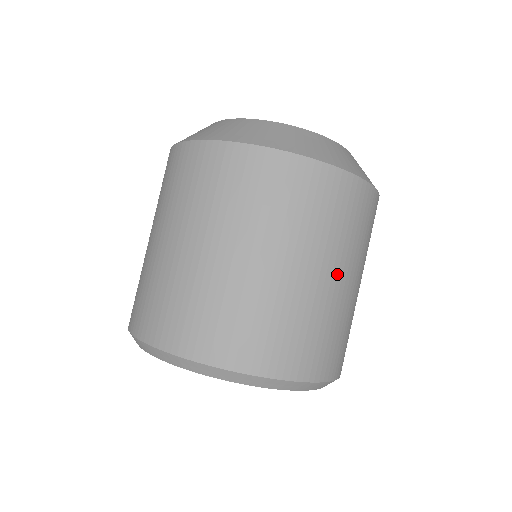
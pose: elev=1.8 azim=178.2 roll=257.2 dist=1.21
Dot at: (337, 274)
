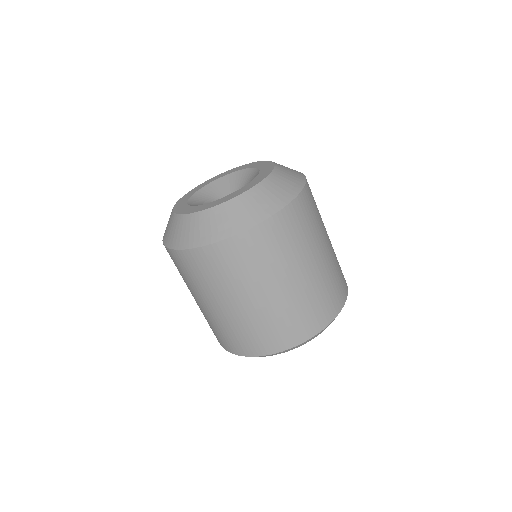
Dot at: (314, 260)
